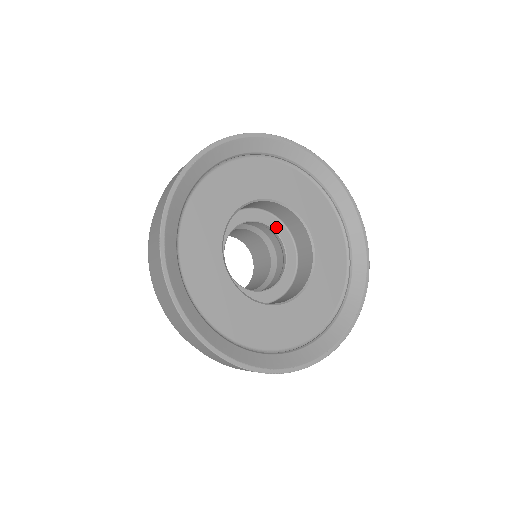
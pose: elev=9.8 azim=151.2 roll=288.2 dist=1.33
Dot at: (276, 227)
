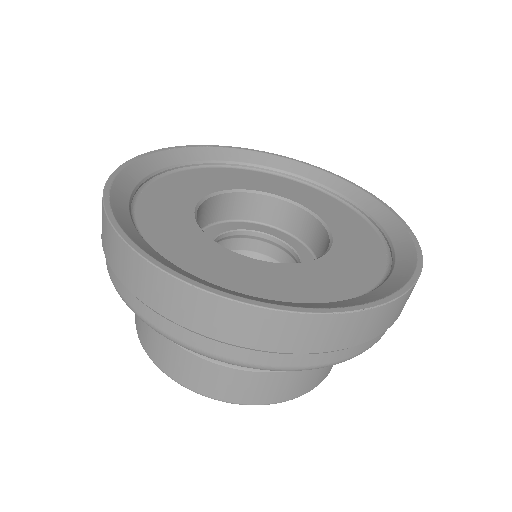
Dot at: (250, 228)
